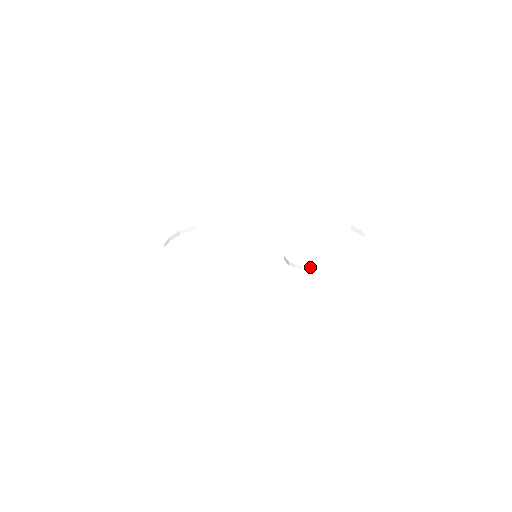
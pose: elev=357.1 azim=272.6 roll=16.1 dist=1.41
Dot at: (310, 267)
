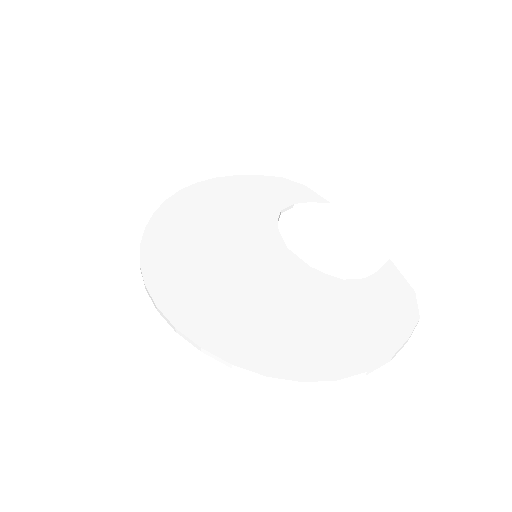
Dot at: (288, 207)
